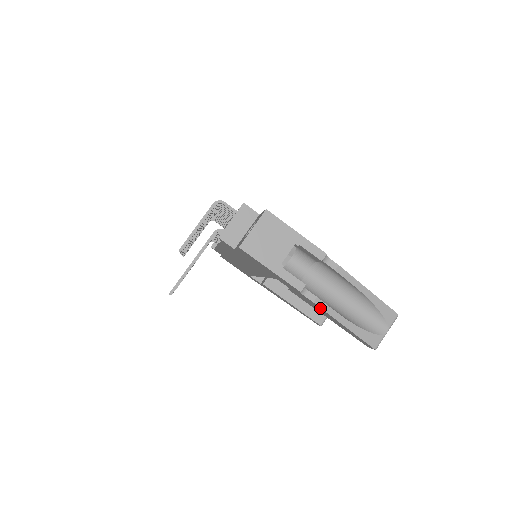
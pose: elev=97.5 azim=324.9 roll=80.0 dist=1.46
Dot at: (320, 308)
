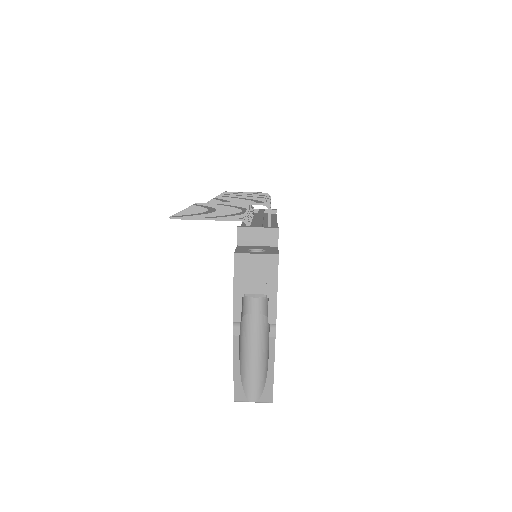
Dot at: (234, 342)
